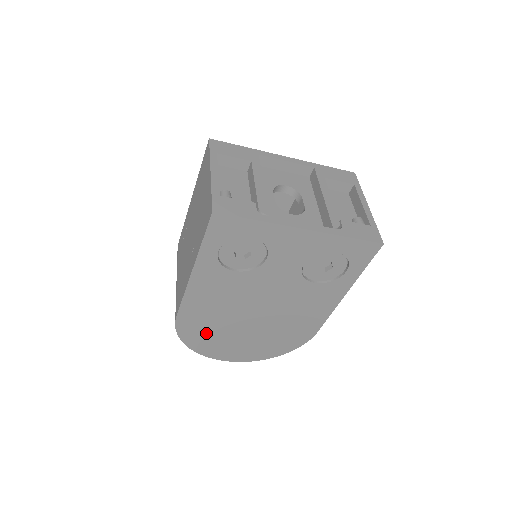
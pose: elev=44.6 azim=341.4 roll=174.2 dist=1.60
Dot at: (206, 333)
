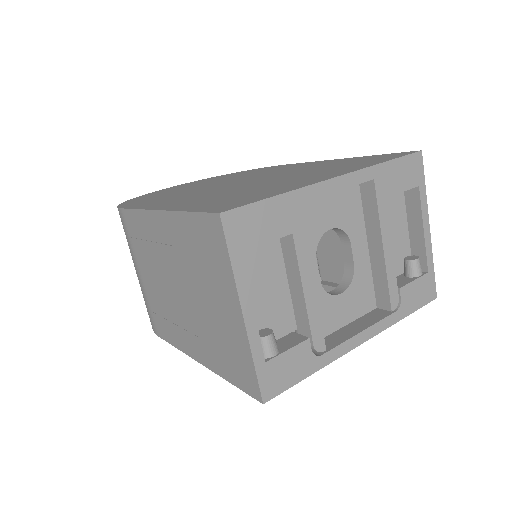
Dot at: occluded
